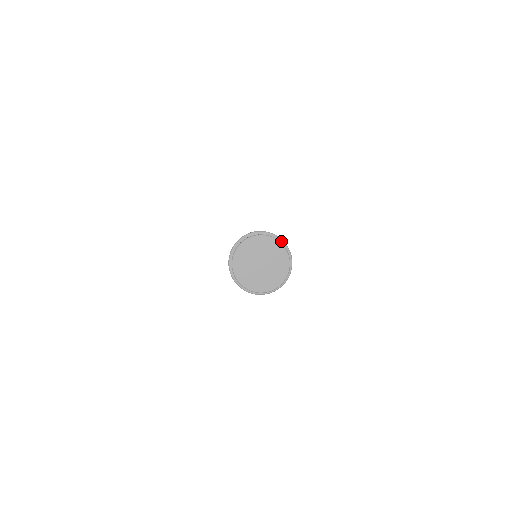
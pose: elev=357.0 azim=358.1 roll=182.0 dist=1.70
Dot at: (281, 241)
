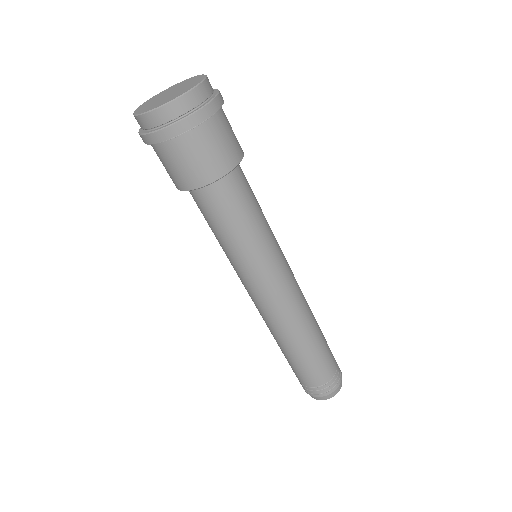
Dot at: occluded
